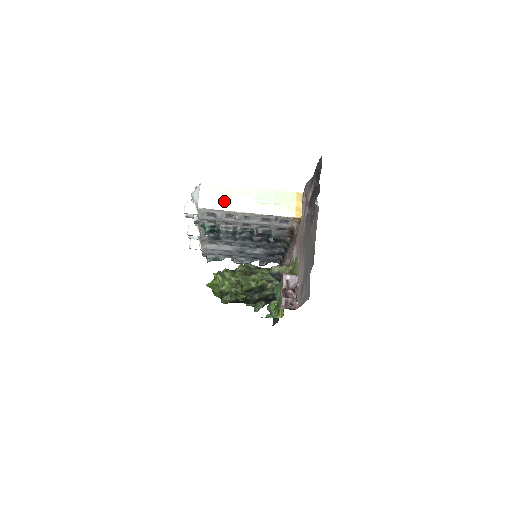
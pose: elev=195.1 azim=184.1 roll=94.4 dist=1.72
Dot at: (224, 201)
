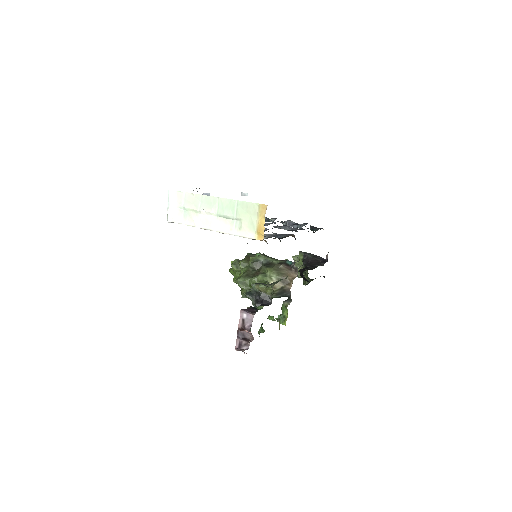
Dot at: (189, 214)
